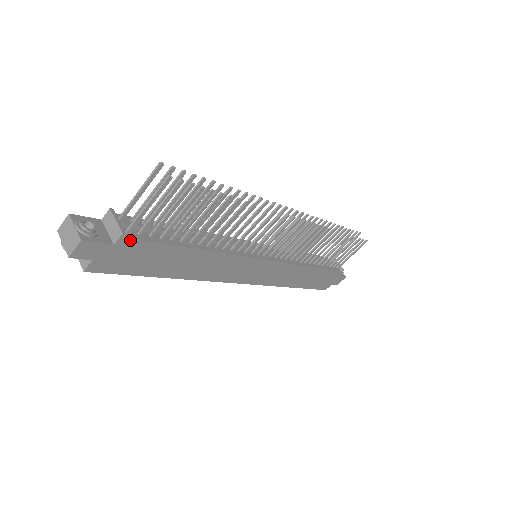
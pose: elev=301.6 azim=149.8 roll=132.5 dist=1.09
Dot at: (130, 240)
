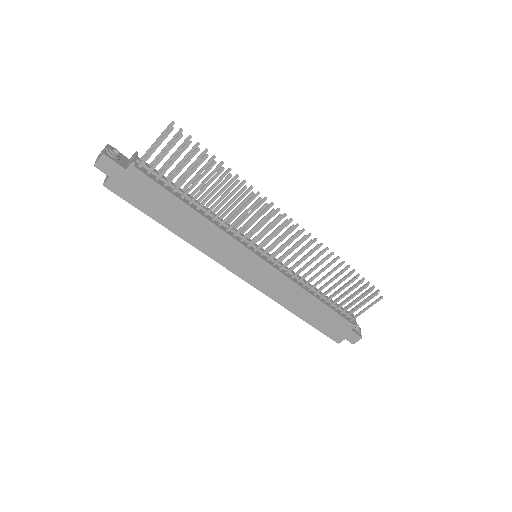
Dot at: (138, 171)
